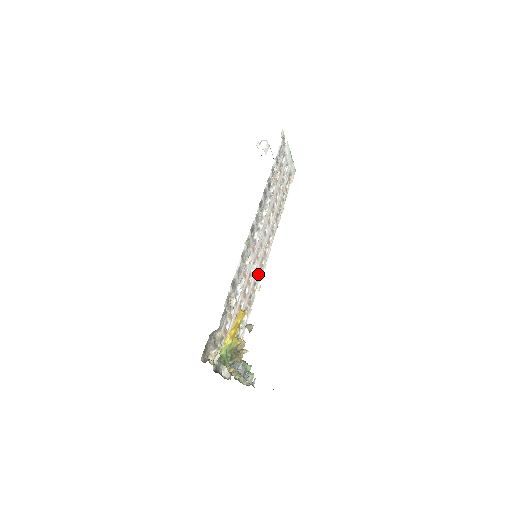
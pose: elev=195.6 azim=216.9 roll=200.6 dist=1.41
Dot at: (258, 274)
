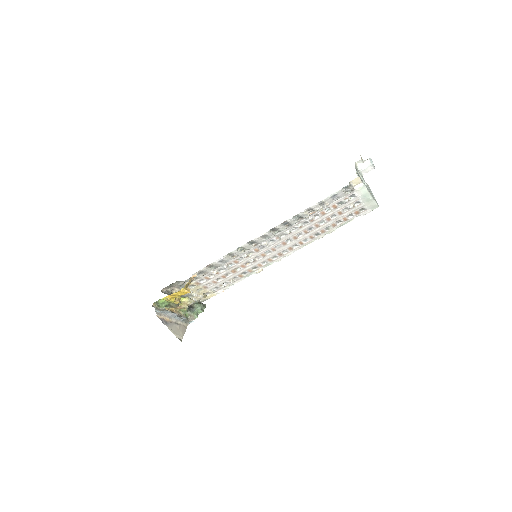
Dot at: (264, 263)
